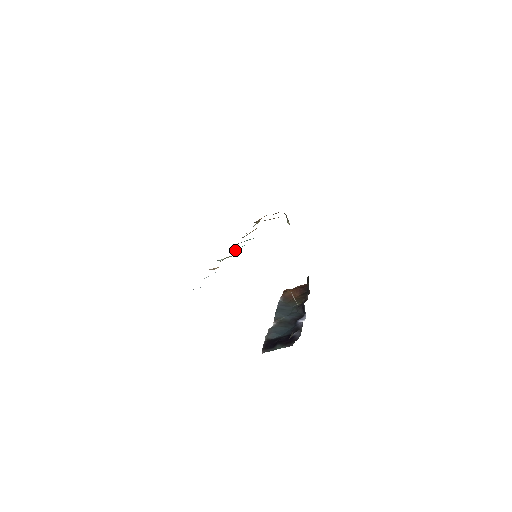
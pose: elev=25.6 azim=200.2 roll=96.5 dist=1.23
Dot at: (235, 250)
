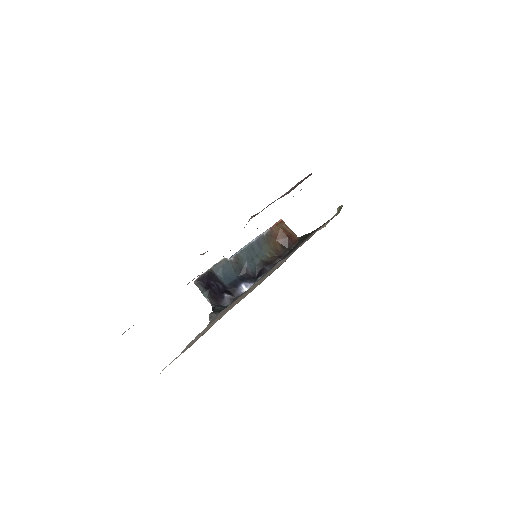
Dot at: occluded
